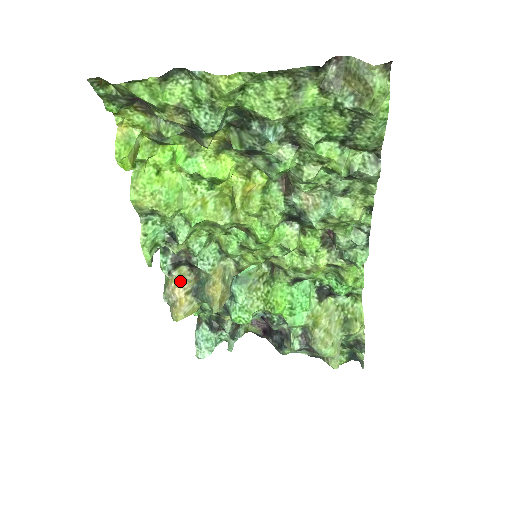
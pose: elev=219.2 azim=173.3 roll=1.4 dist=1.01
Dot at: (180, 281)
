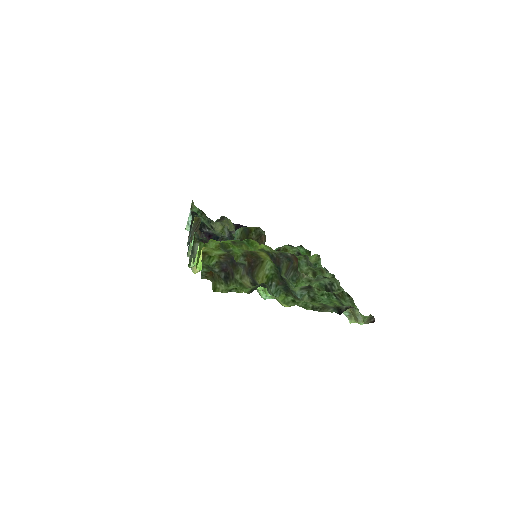
Dot at: occluded
